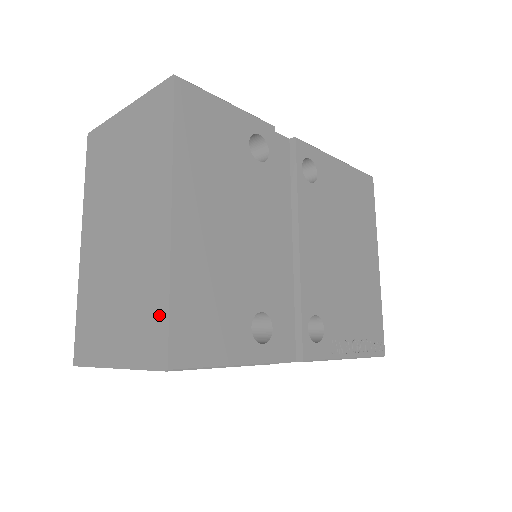
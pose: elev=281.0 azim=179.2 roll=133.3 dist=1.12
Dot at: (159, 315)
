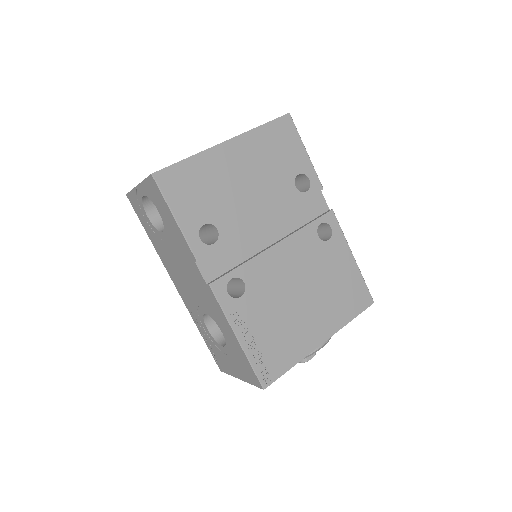
Dot at: occluded
